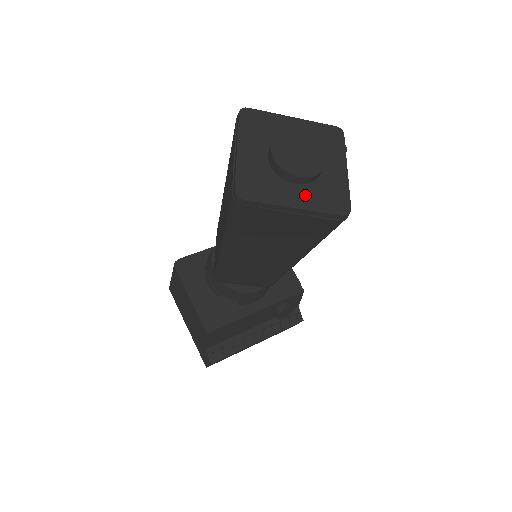
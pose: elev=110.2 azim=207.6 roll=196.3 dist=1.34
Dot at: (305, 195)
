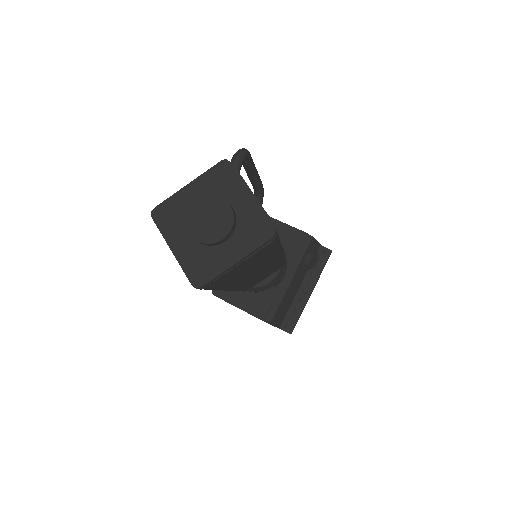
Dot at: (237, 245)
